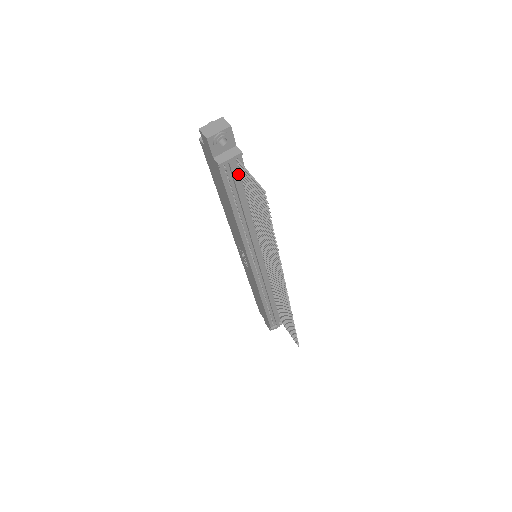
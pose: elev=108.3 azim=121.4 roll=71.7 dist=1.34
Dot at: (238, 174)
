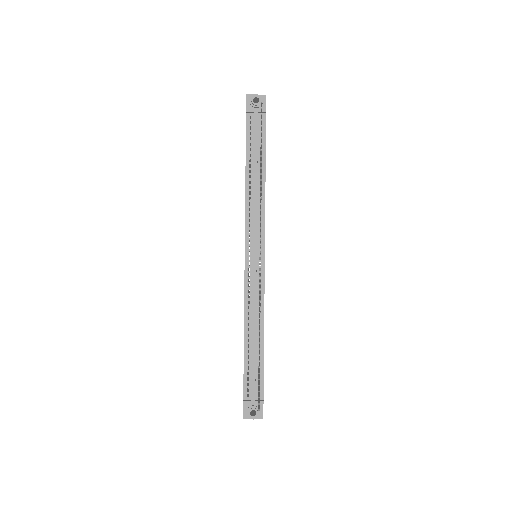
Dot at: (259, 131)
